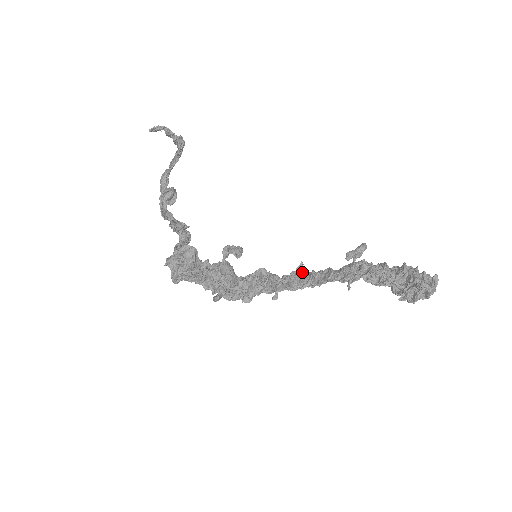
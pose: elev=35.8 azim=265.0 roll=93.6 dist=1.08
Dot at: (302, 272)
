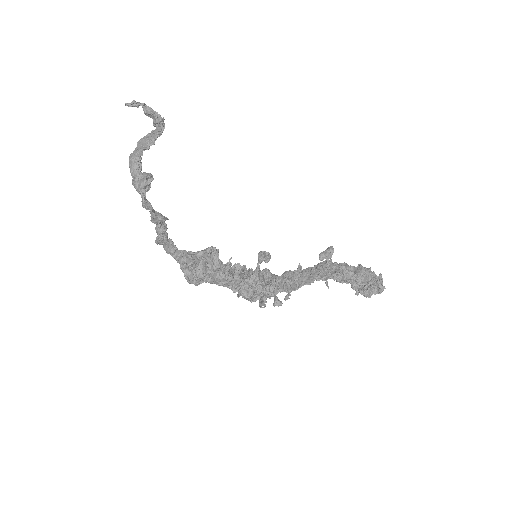
Dot at: occluded
